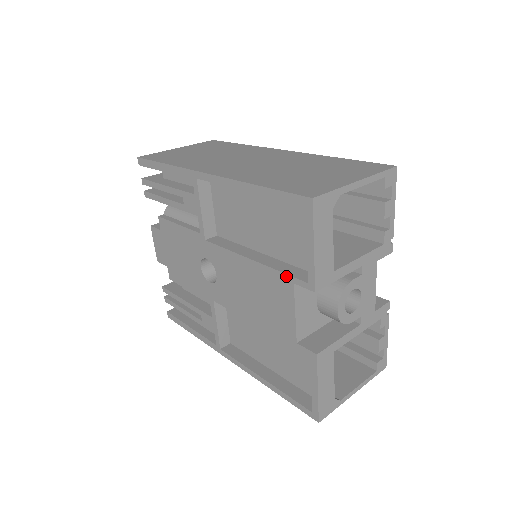
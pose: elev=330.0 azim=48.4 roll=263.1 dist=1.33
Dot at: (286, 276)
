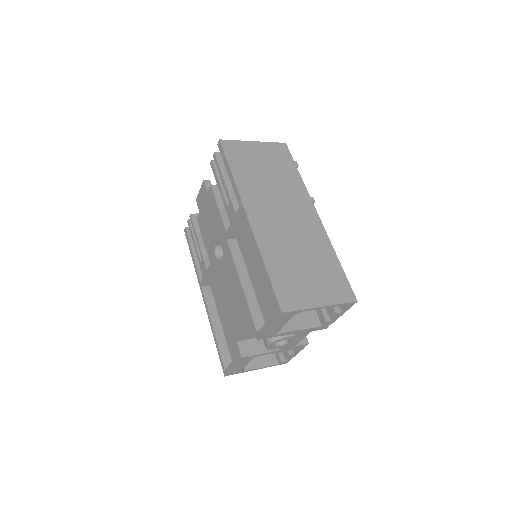
Dot at: (251, 315)
